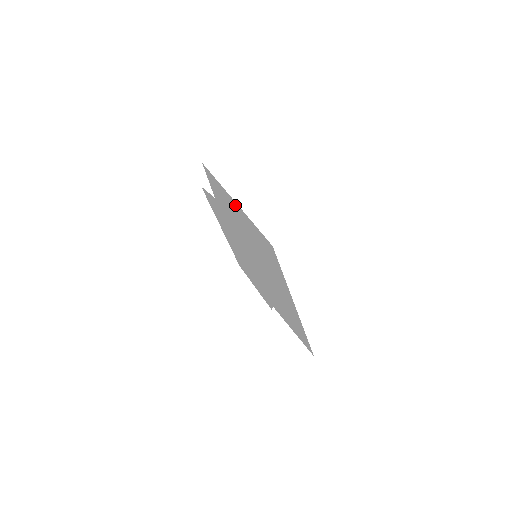
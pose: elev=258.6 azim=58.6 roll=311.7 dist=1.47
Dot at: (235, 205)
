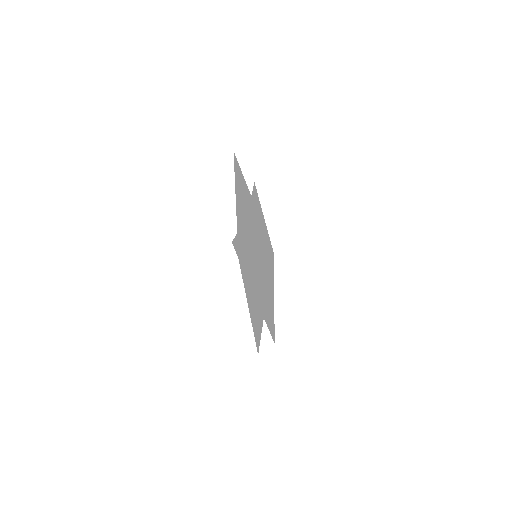
Dot at: (253, 208)
